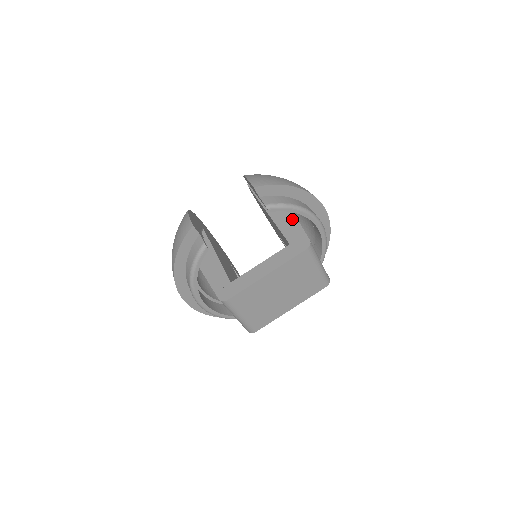
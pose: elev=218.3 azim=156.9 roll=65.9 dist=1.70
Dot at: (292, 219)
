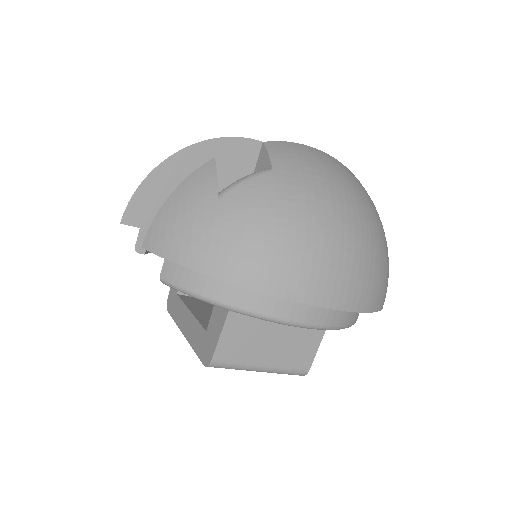
Dot at: occluded
